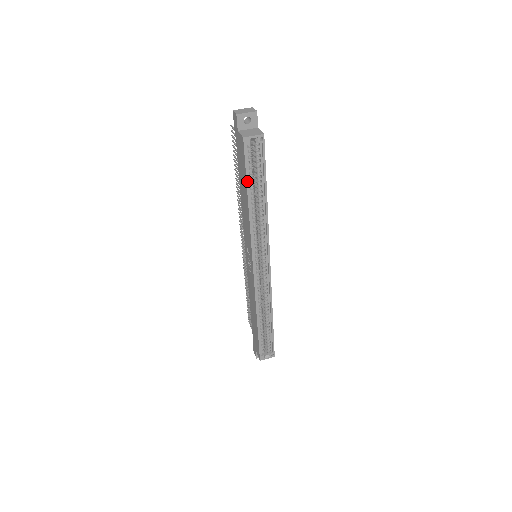
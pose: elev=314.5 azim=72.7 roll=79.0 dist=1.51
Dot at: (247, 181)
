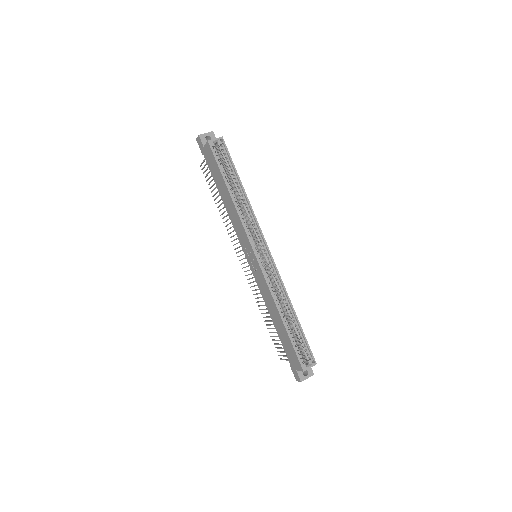
Dot at: (222, 174)
